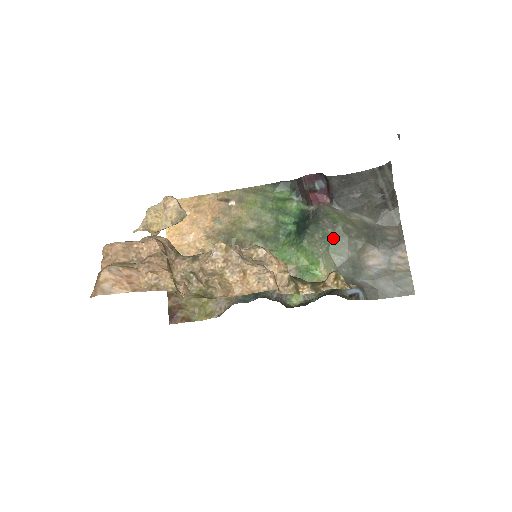
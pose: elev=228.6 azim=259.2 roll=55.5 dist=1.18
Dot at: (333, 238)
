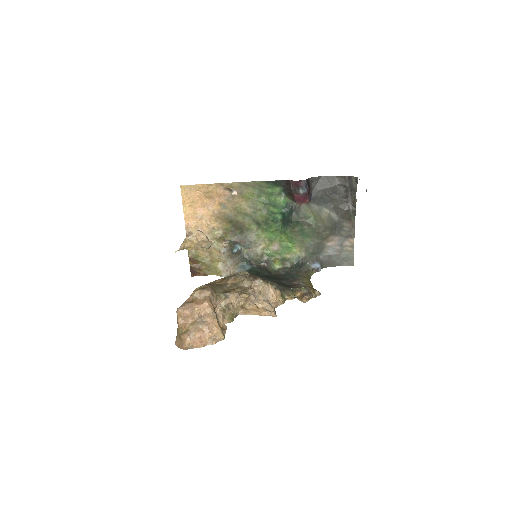
Dot at: (307, 232)
